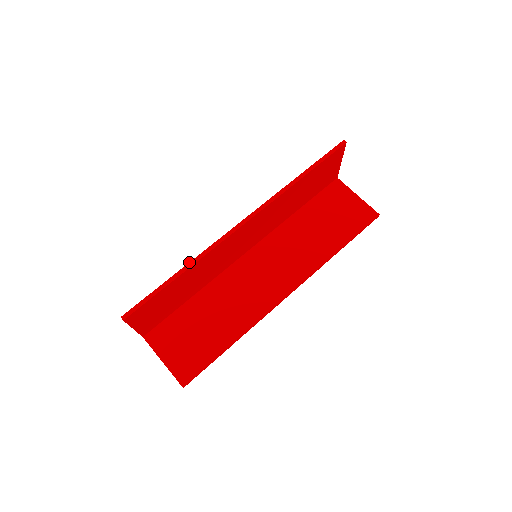
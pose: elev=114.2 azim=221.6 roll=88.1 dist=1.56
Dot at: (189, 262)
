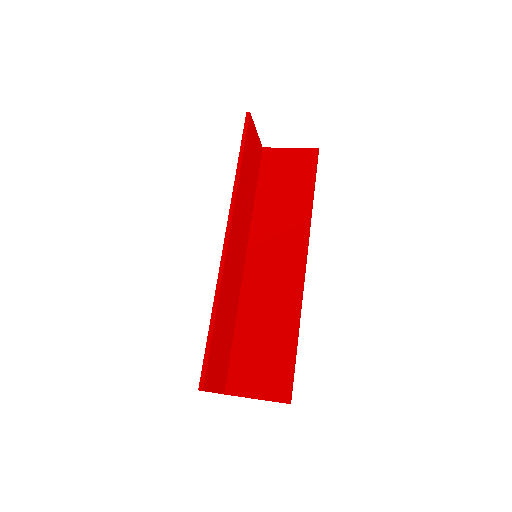
Dot at: (213, 302)
